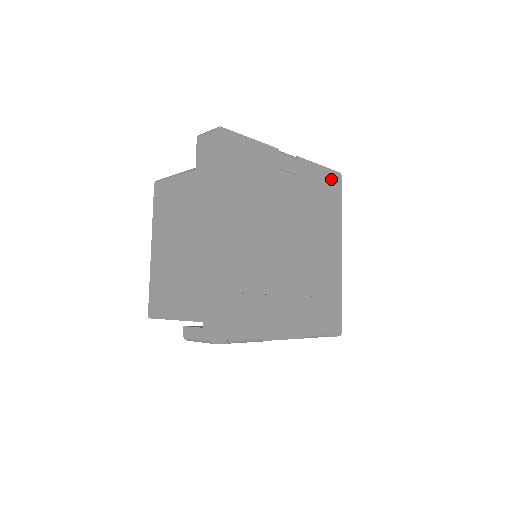
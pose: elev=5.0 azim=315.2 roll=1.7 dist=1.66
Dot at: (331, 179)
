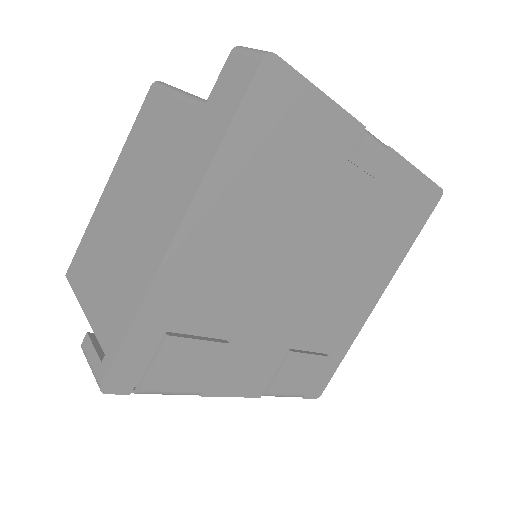
Dot at: (423, 195)
